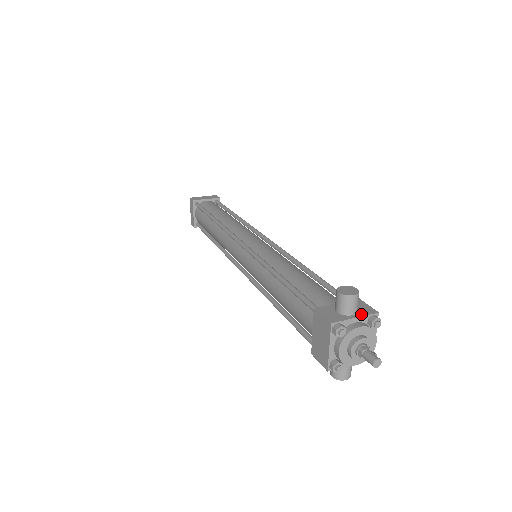
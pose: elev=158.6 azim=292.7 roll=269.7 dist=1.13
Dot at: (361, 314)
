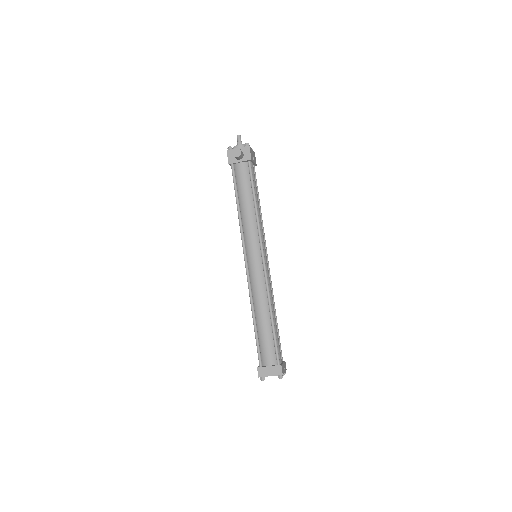
Dot at: occluded
